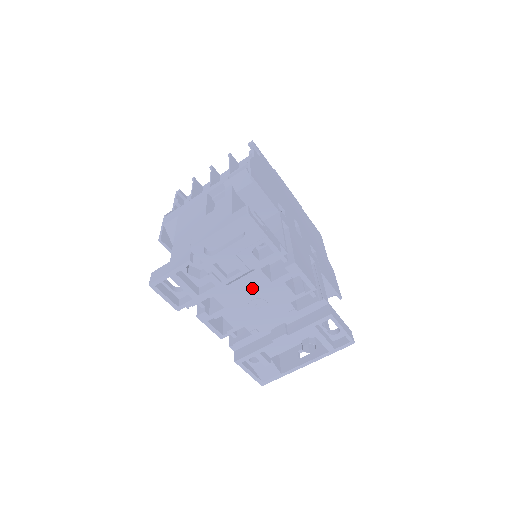
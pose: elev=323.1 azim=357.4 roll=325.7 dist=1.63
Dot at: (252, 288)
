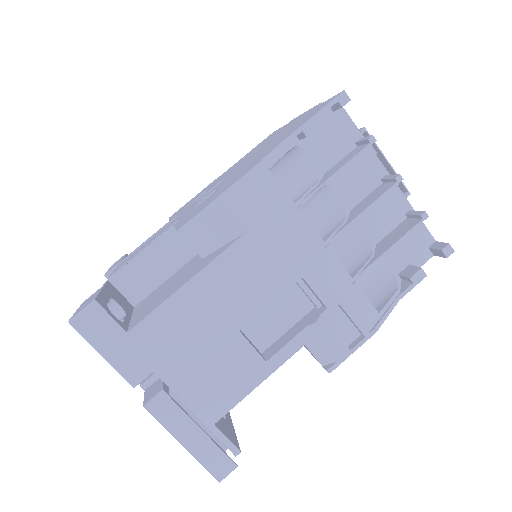
Dot at: occluded
